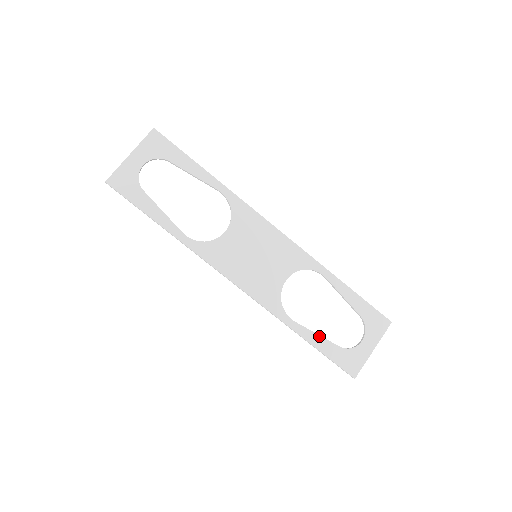
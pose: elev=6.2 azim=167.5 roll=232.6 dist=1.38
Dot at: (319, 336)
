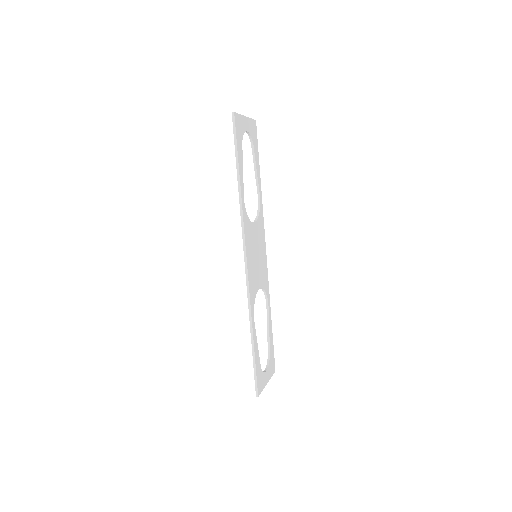
Dot at: occluded
